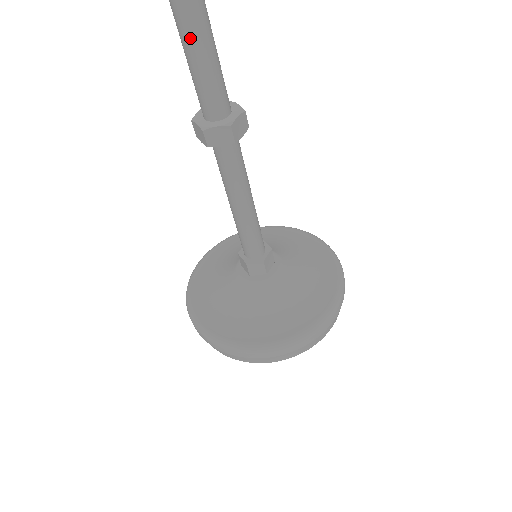
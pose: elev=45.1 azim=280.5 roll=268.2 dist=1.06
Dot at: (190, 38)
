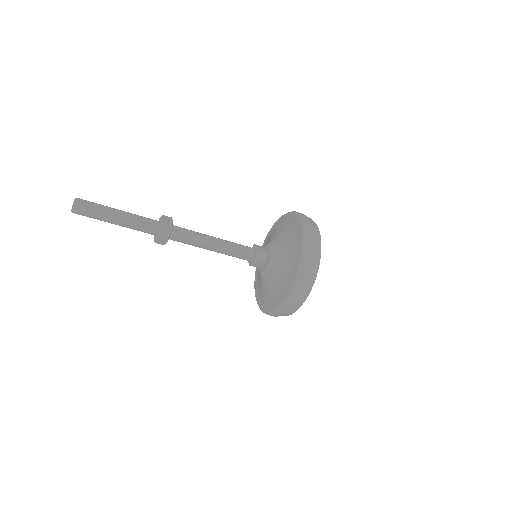
Dot at: occluded
